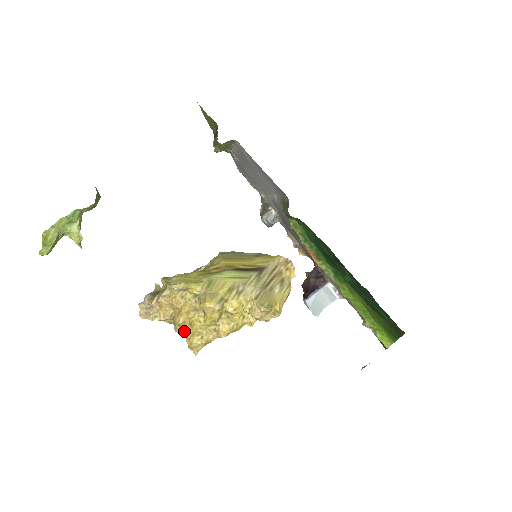
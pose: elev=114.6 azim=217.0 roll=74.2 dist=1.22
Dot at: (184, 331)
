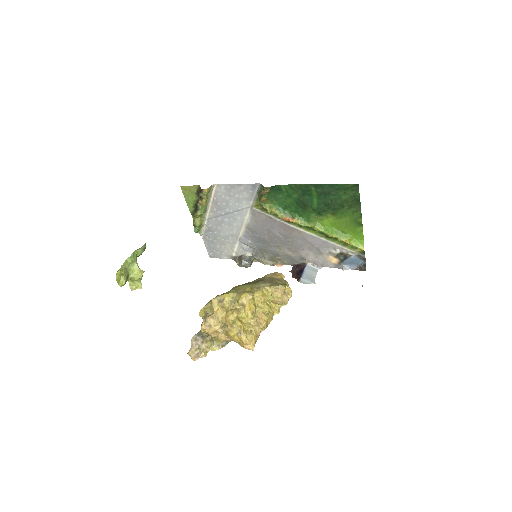
Dot at: (237, 327)
